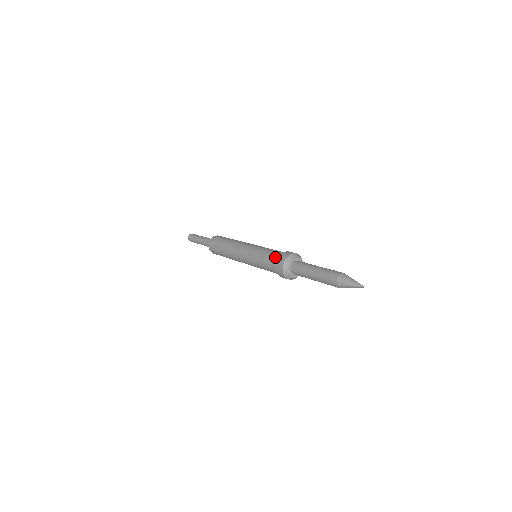
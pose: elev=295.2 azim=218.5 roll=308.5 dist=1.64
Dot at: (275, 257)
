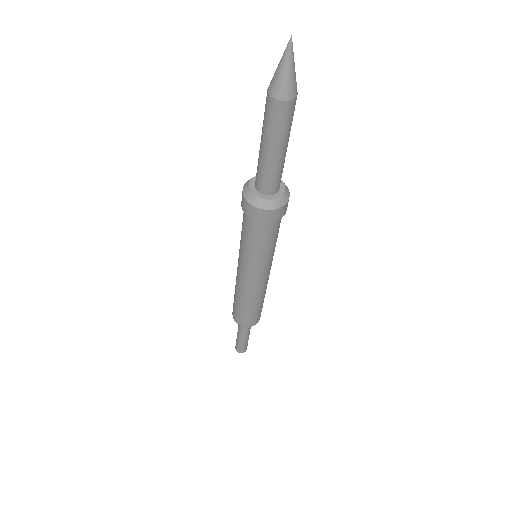
Dot at: occluded
